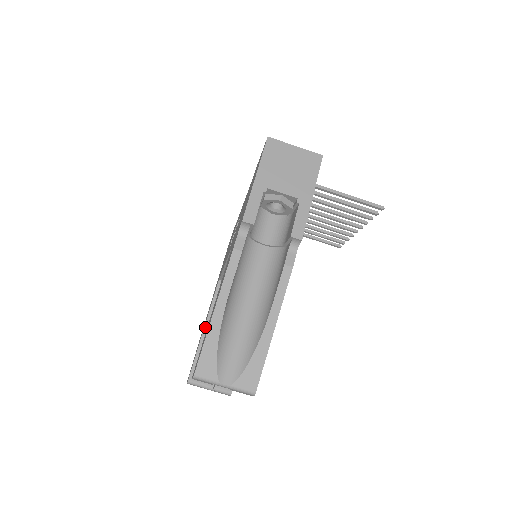
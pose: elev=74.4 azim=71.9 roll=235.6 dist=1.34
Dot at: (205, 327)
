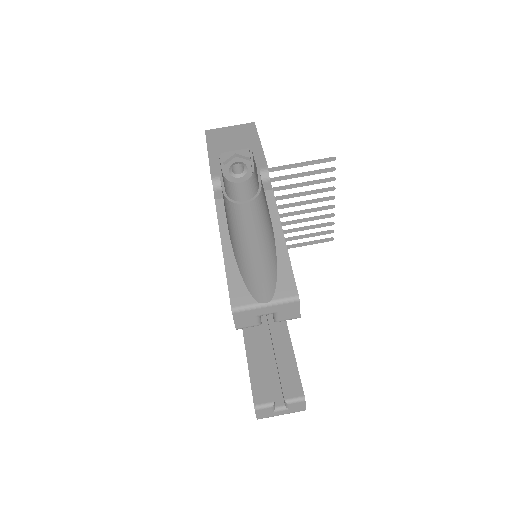
Dot at: (247, 353)
